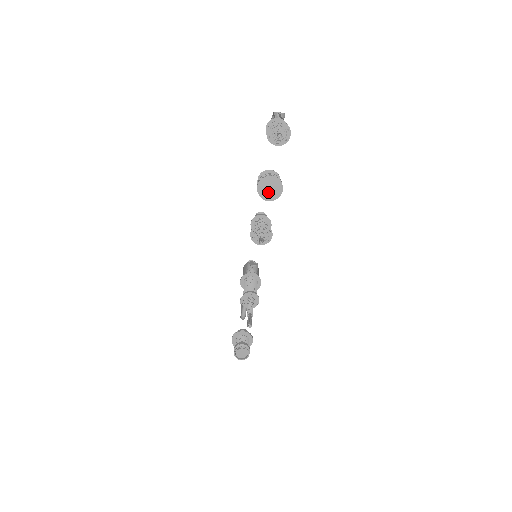
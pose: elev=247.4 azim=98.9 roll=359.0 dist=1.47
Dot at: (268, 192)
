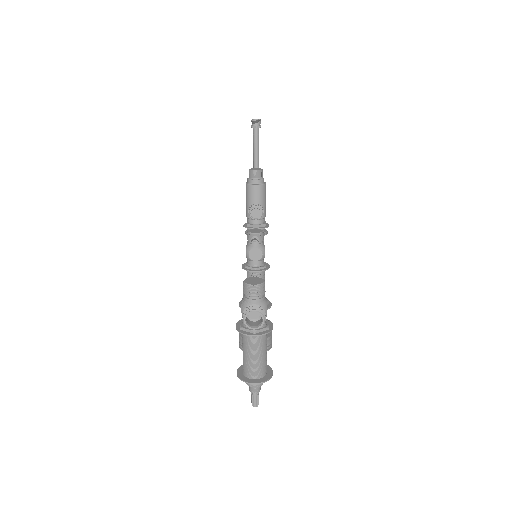
Dot at: occluded
